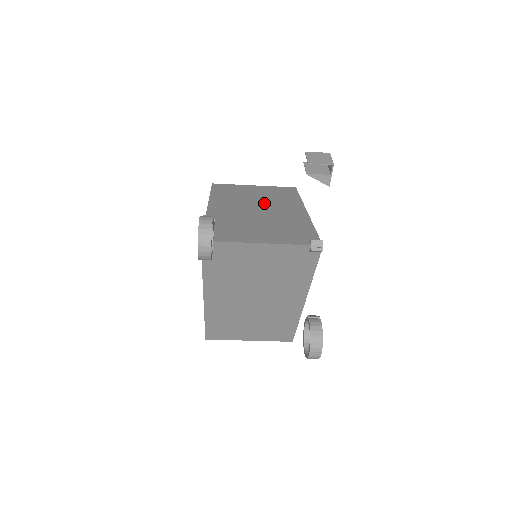
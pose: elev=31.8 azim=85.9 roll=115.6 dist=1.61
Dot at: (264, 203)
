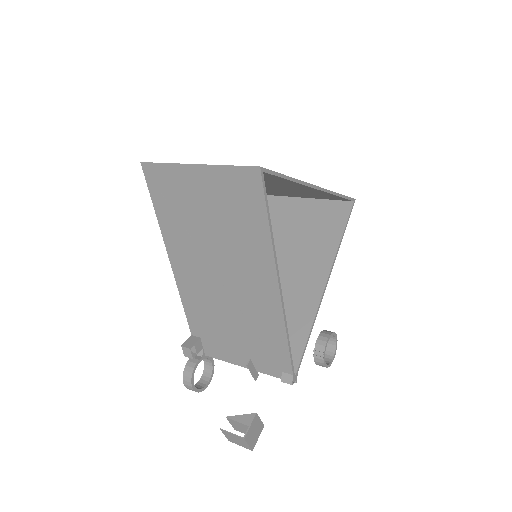
Dot at: (225, 258)
